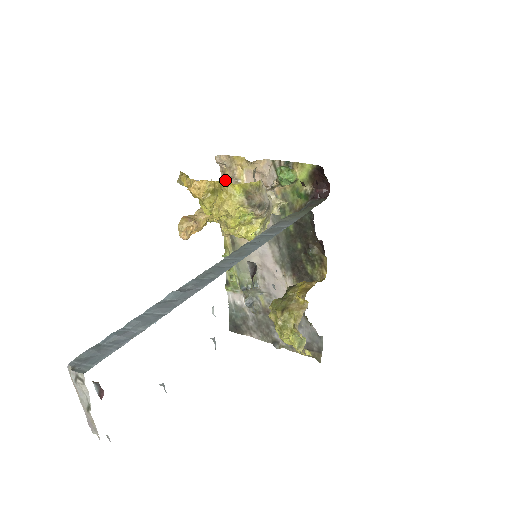
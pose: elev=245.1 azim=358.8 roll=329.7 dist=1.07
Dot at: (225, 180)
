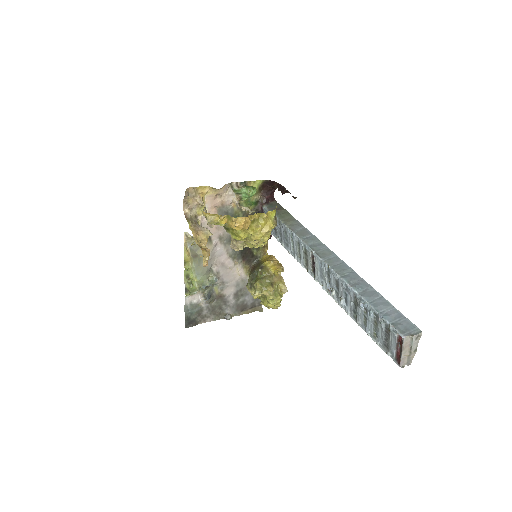
Dot at: (187, 208)
